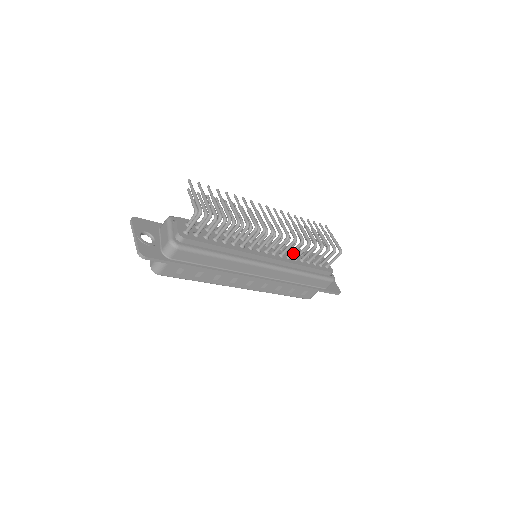
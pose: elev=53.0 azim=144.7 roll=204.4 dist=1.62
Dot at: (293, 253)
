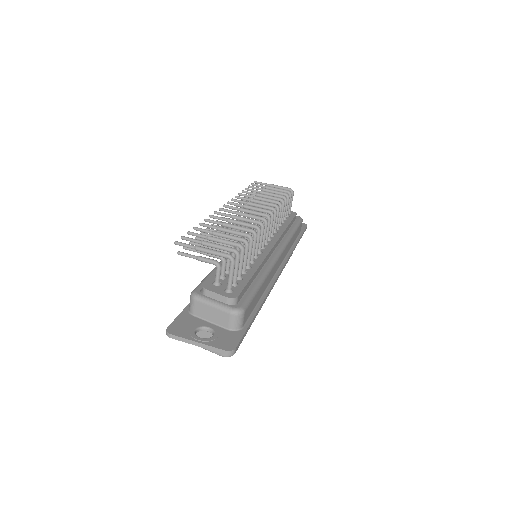
Dot at: occluded
